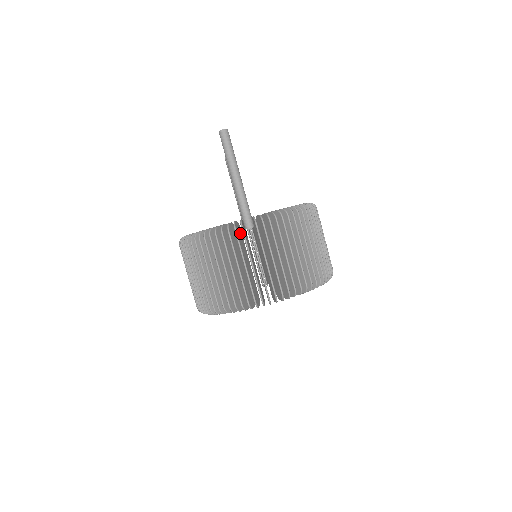
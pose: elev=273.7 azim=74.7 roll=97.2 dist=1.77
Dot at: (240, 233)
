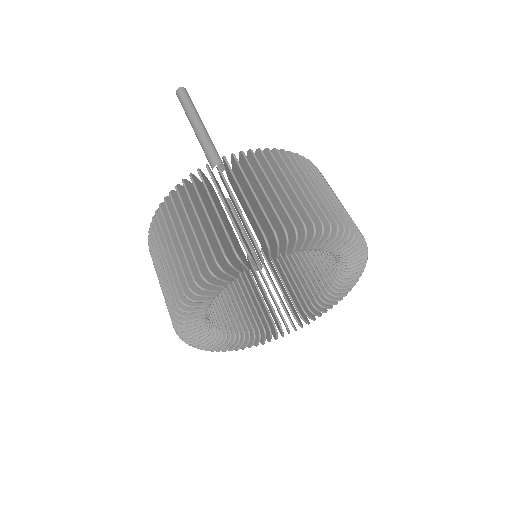
Dot at: (212, 189)
